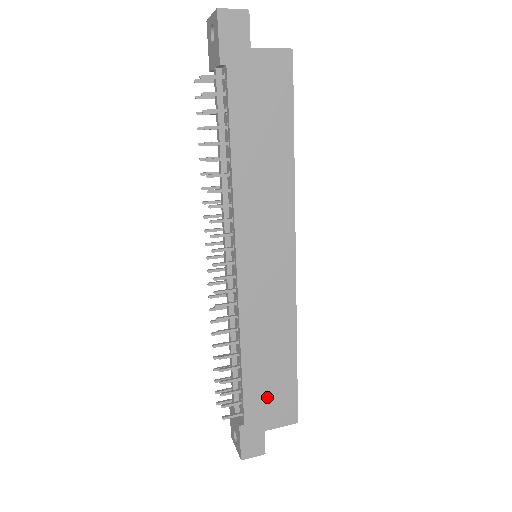
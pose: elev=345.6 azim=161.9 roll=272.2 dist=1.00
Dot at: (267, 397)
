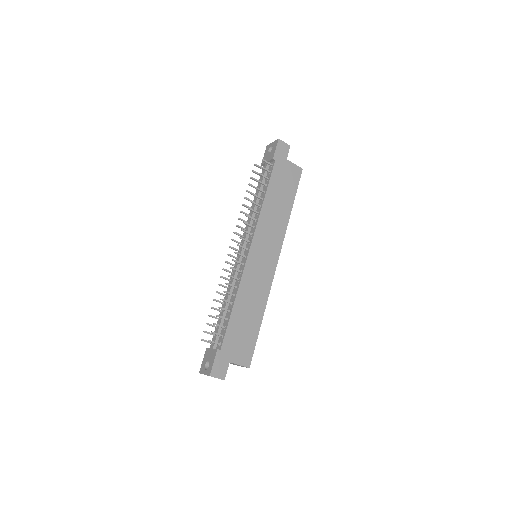
Dot at: (239, 338)
